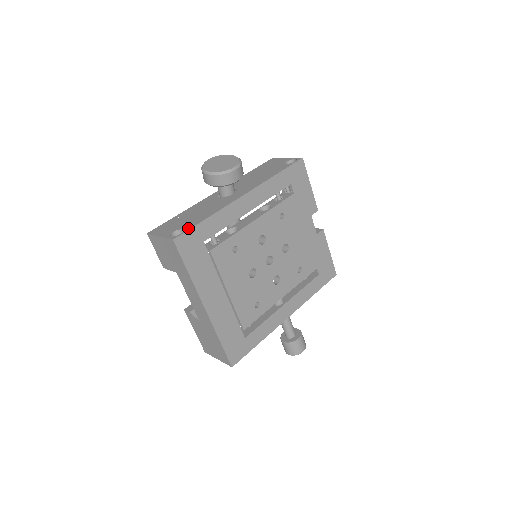
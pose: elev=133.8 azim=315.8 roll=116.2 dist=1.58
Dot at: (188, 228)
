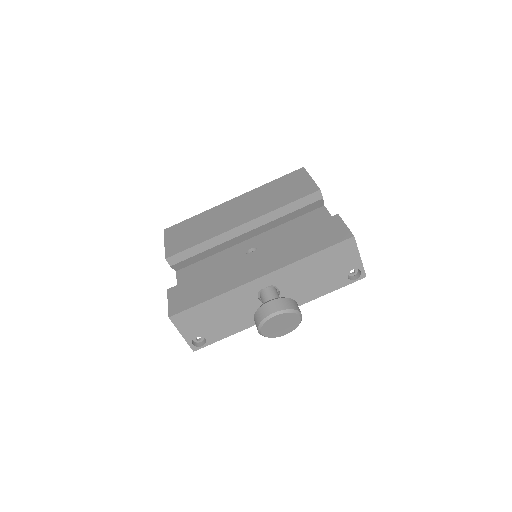
Dot at: (211, 342)
